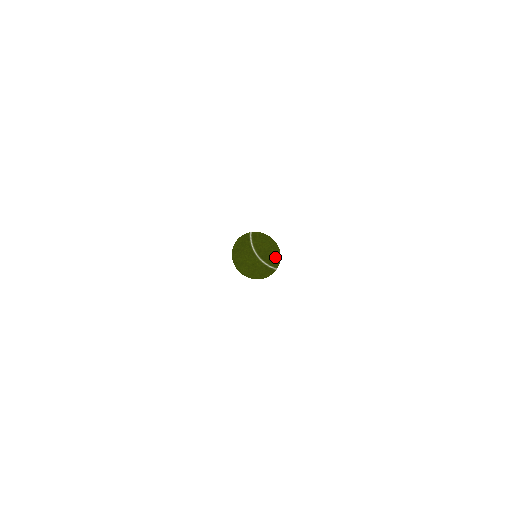
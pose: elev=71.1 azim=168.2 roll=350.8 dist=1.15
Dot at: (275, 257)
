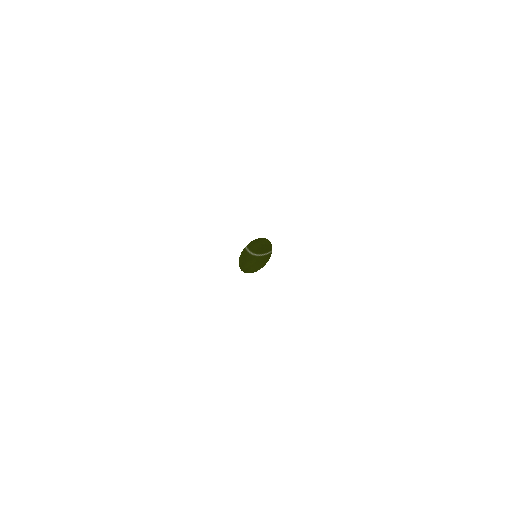
Dot at: (268, 246)
